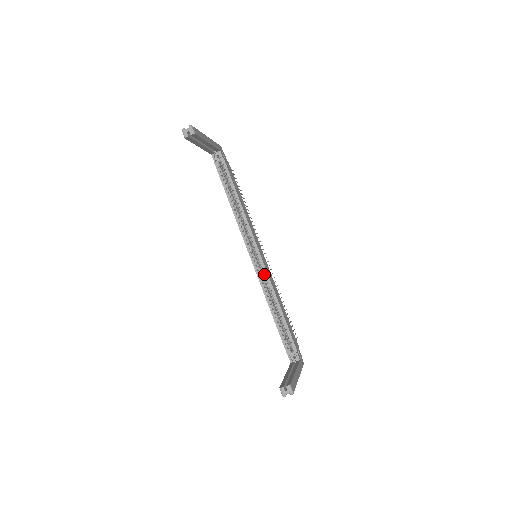
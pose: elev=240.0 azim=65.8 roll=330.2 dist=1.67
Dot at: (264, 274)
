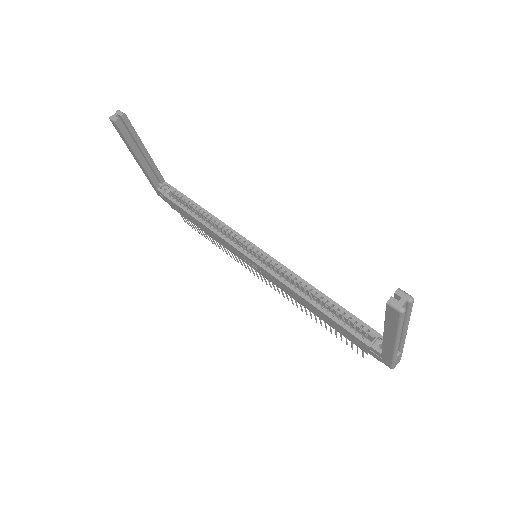
Dot at: (277, 266)
